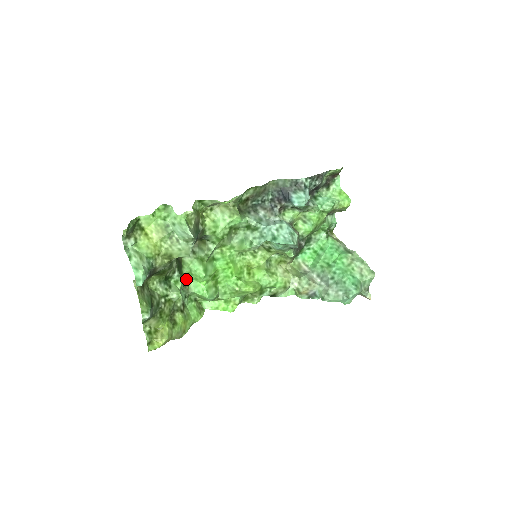
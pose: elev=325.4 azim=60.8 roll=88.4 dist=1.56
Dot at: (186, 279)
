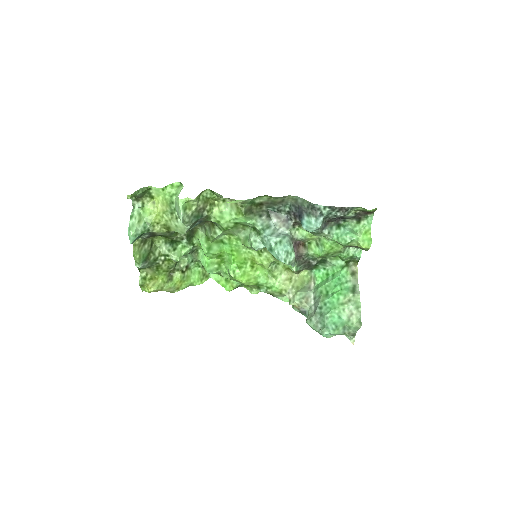
Dot at: (197, 247)
